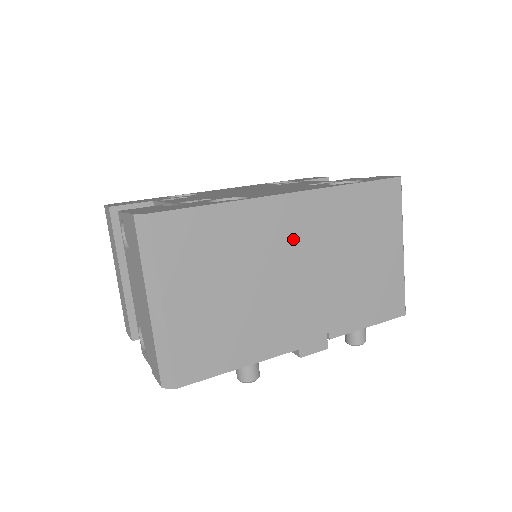
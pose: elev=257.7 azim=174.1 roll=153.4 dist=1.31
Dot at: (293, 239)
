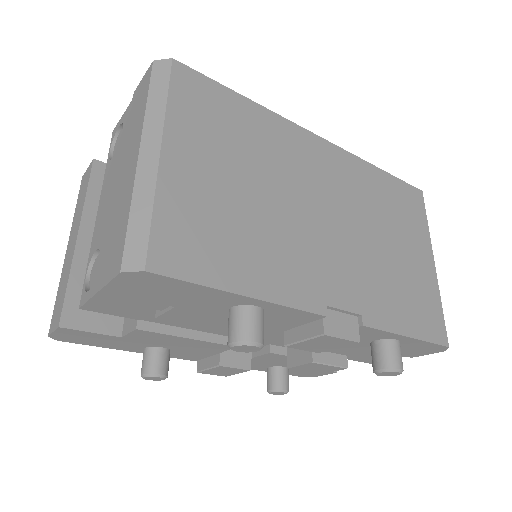
Dot at: (321, 180)
